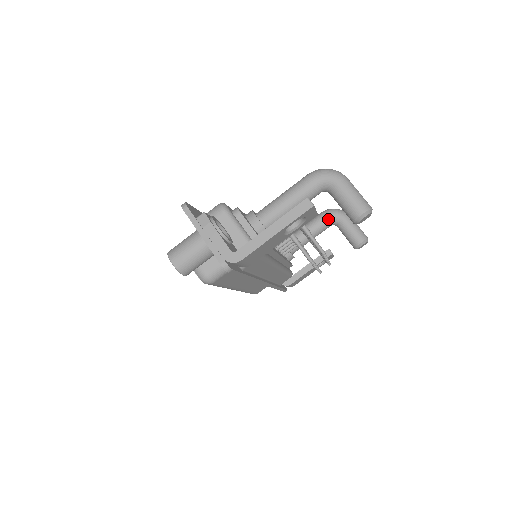
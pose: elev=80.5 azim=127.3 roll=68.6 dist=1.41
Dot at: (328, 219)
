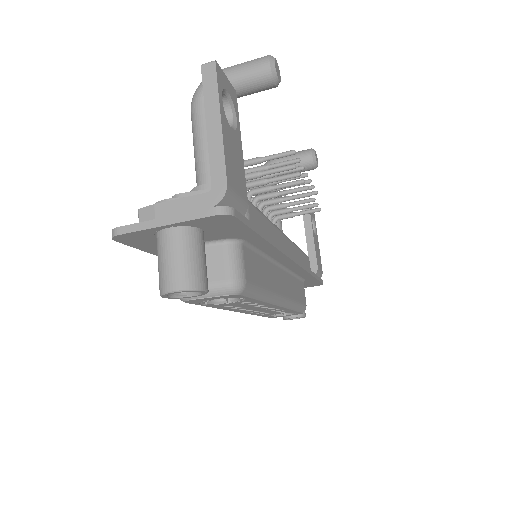
Dot at: occluded
